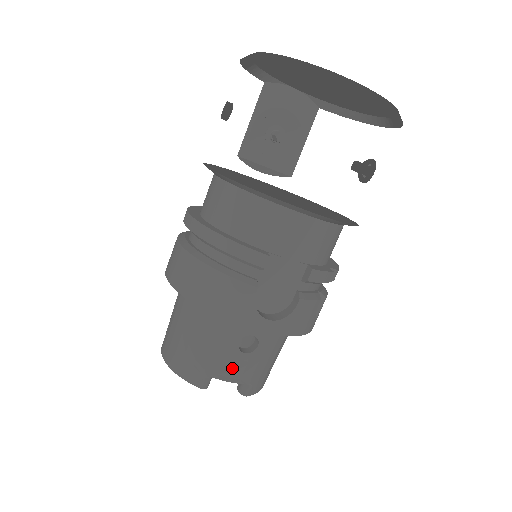
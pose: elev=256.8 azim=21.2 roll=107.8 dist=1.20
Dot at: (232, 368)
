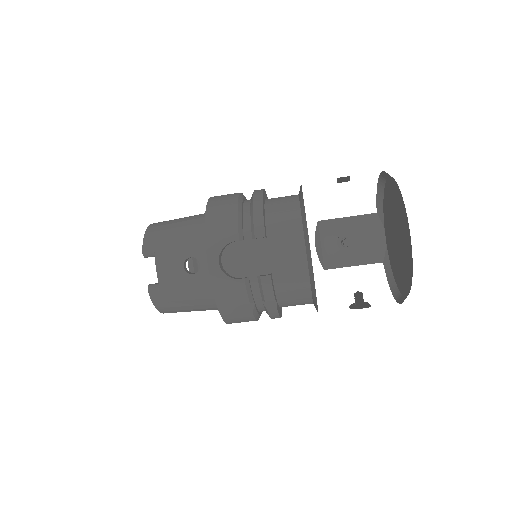
Dot at: (168, 264)
